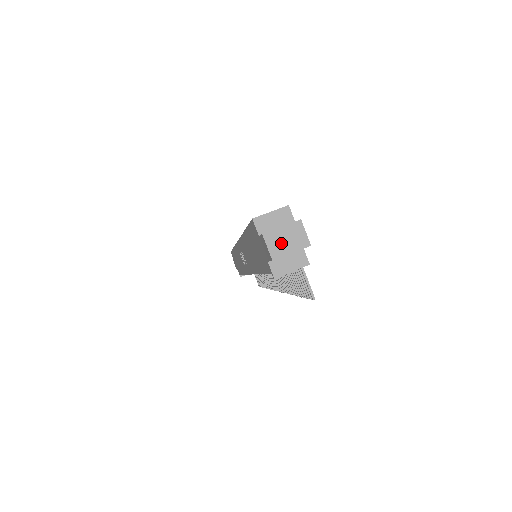
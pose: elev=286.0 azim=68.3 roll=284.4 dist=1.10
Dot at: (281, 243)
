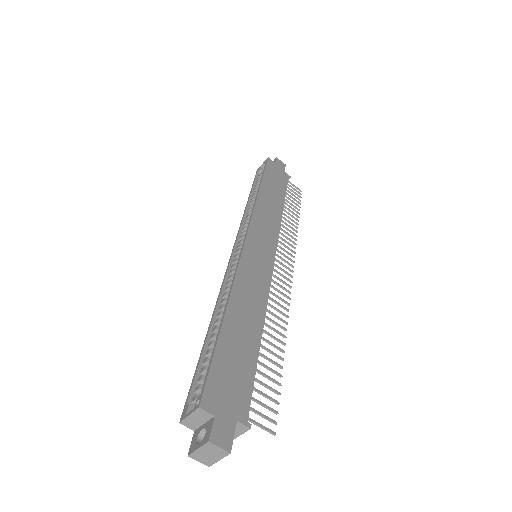
Dot at: (206, 457)
